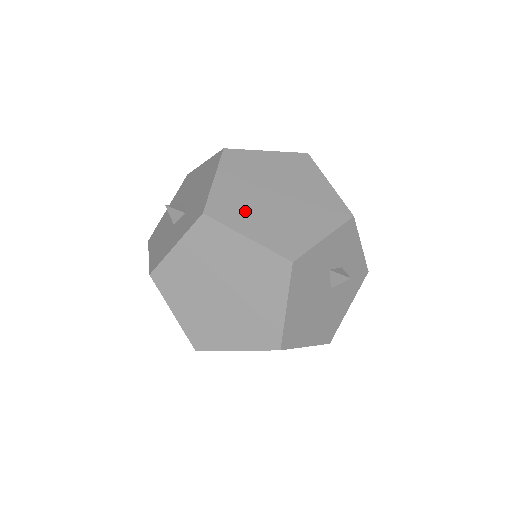
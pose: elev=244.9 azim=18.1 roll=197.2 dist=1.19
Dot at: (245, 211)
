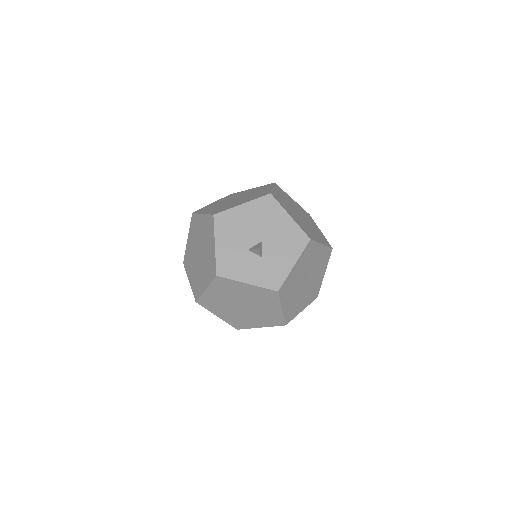
Dot at: (291, 291)
